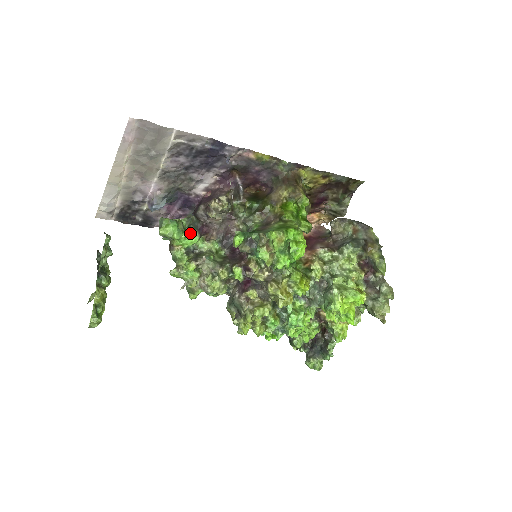
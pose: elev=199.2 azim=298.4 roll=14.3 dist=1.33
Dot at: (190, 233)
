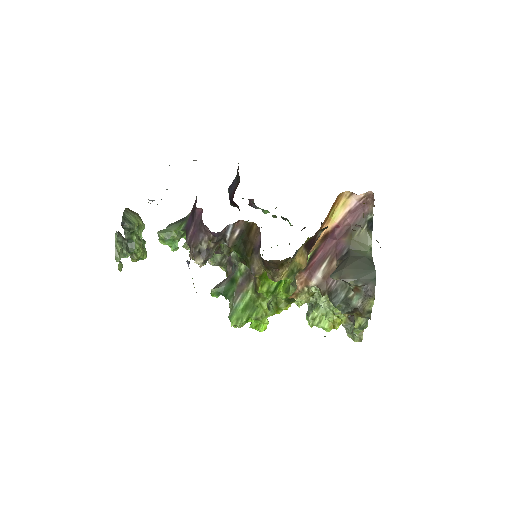
Dot at: occluded
